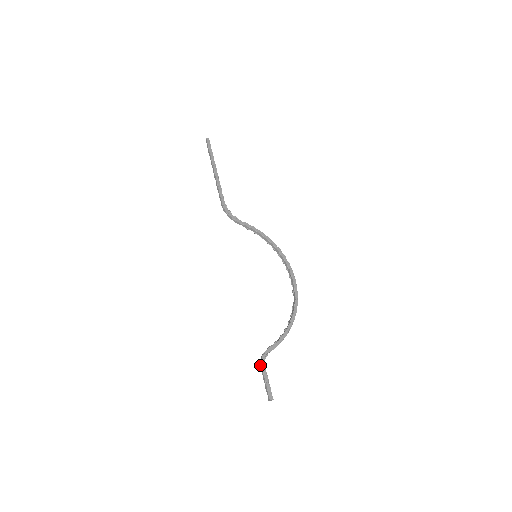
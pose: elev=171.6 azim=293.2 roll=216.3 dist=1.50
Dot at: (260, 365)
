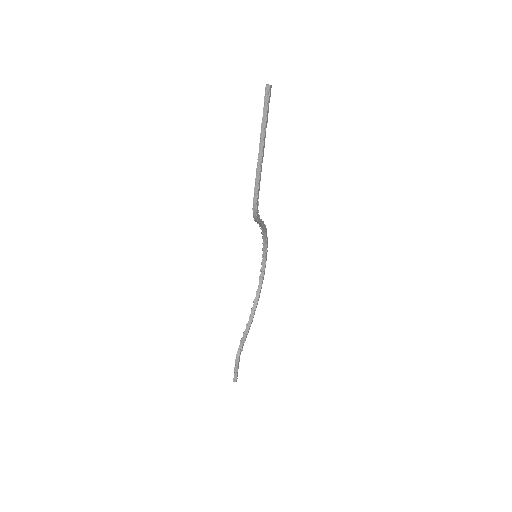
Dot at: (236, 359)
